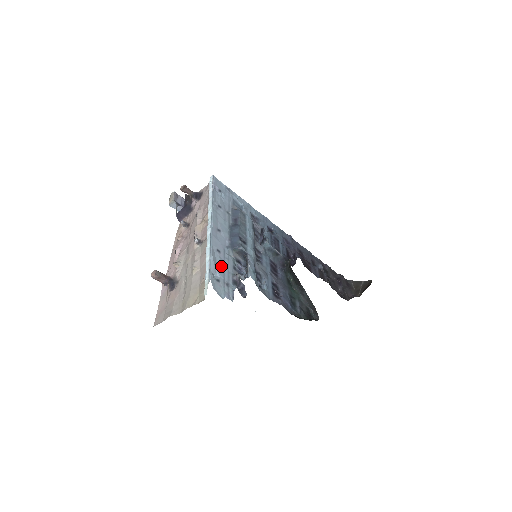
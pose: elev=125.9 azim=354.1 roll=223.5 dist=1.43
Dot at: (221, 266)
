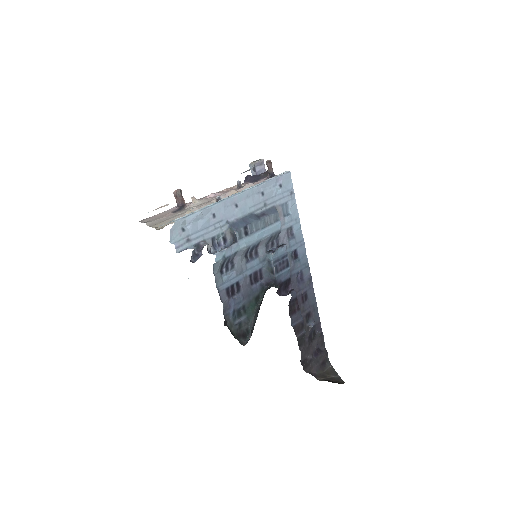
Dot at: (201, 225)
